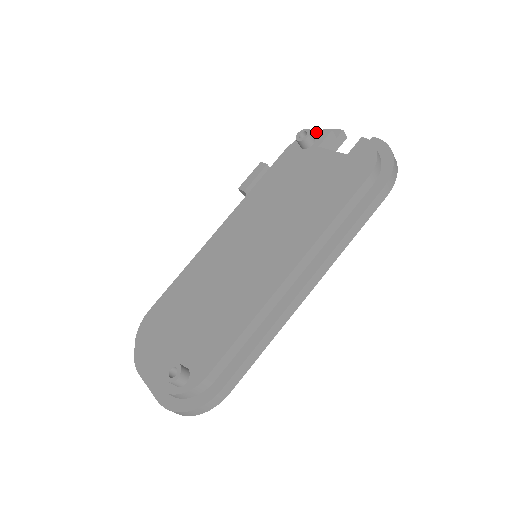
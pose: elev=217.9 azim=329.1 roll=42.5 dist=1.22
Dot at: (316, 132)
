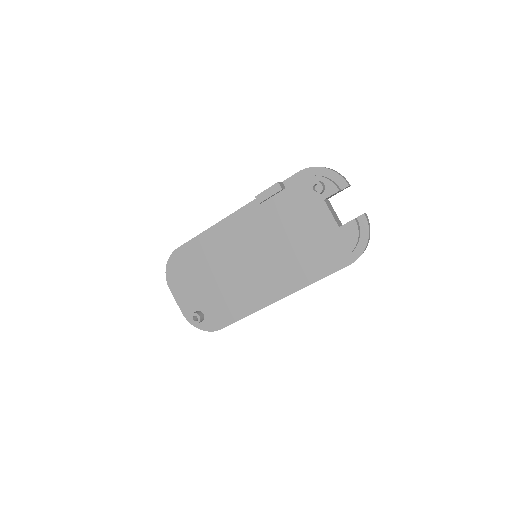
Dot at: (328, 182)
